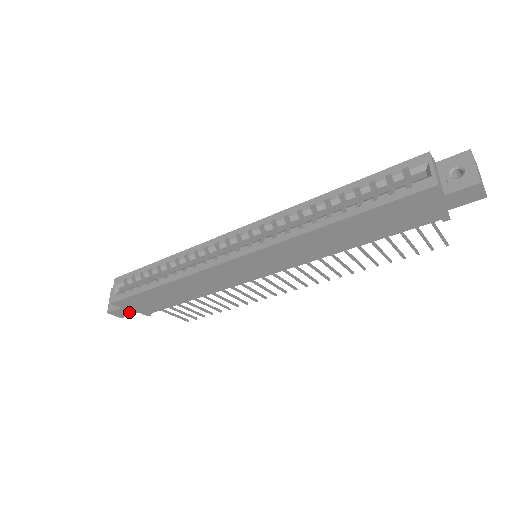
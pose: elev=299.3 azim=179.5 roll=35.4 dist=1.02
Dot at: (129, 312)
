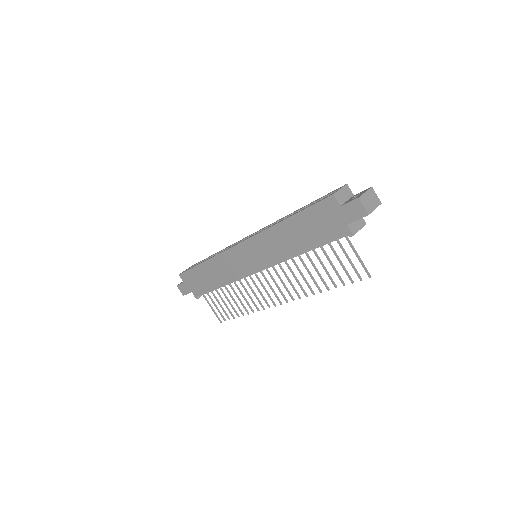
Dot at: (187, 290)
